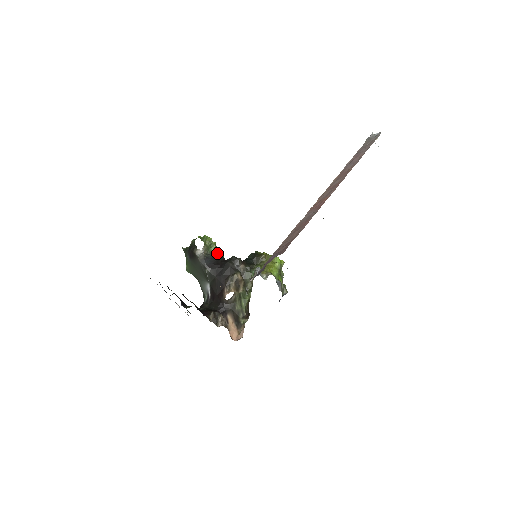
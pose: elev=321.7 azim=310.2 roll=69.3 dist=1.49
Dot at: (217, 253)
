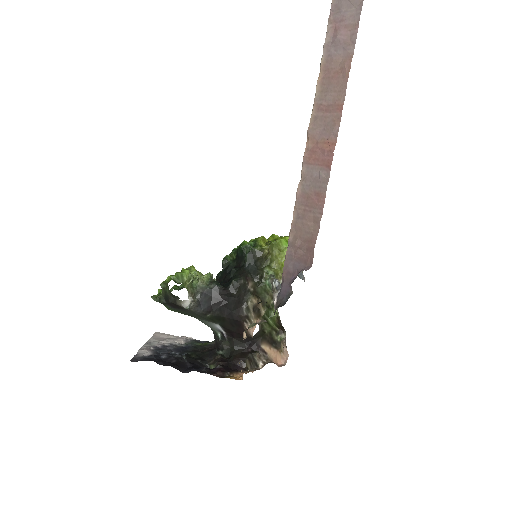
Dot at: (204, 280)
